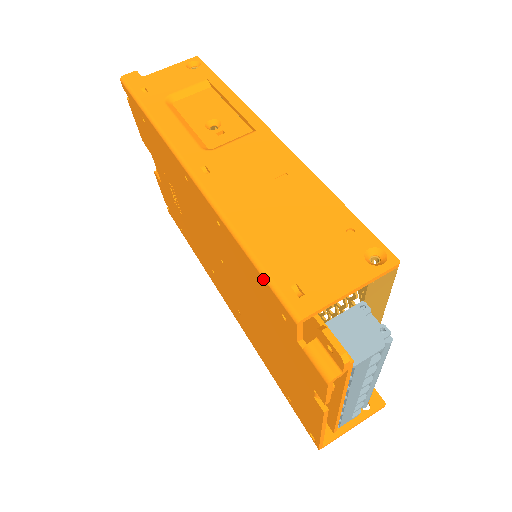
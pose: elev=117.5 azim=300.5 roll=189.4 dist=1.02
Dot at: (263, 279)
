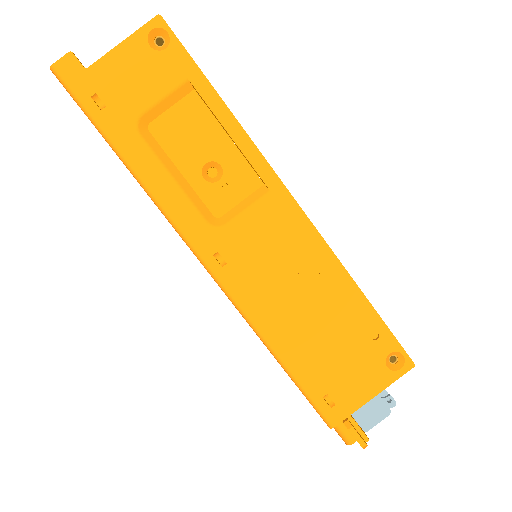
Dot at: occluded
